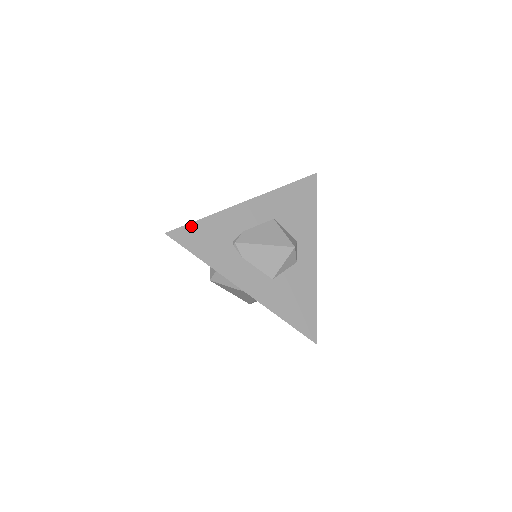
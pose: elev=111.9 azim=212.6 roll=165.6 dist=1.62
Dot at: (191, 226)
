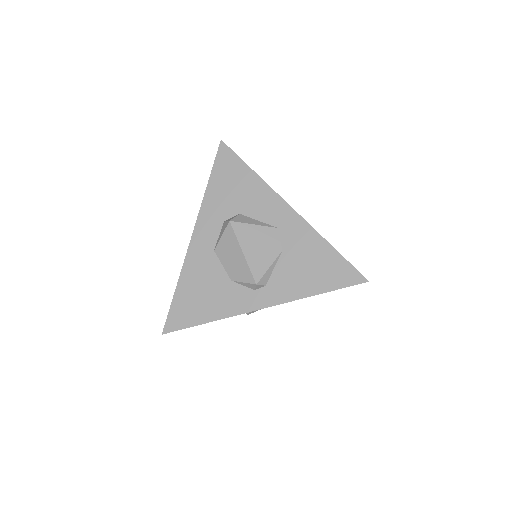
Dot at: occluded
